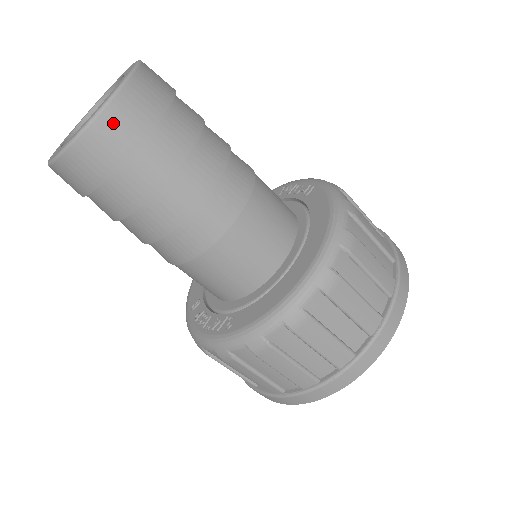
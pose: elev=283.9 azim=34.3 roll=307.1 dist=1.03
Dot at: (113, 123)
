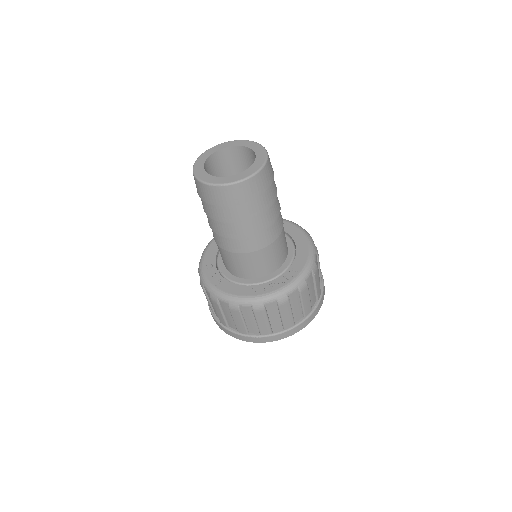
Dot at: occluded
